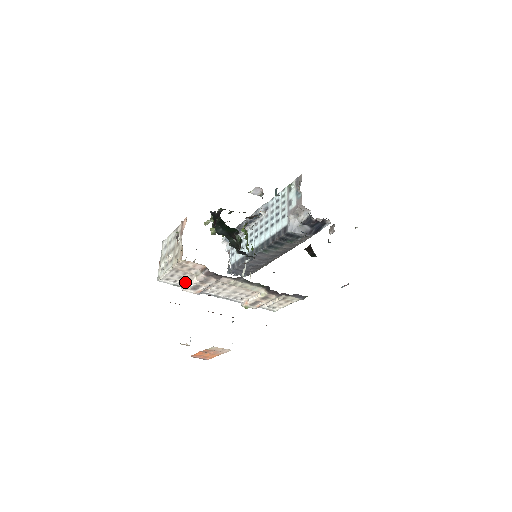
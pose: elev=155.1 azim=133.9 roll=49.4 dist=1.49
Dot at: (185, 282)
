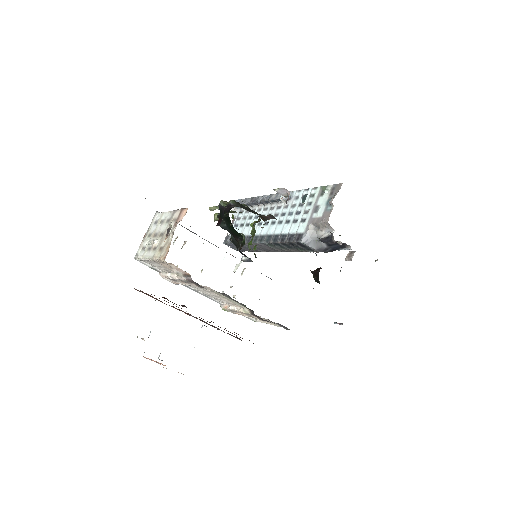
Dot at: (165, 271)
